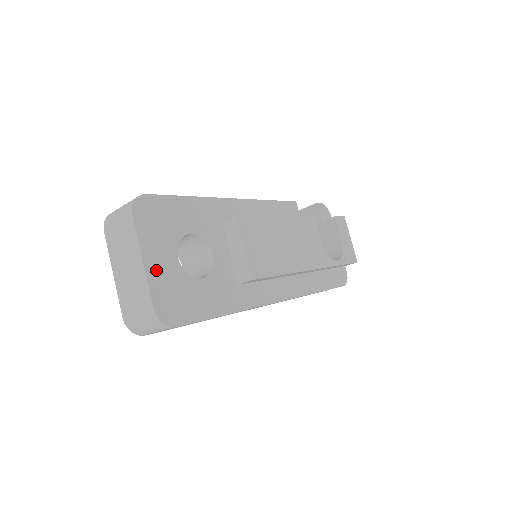
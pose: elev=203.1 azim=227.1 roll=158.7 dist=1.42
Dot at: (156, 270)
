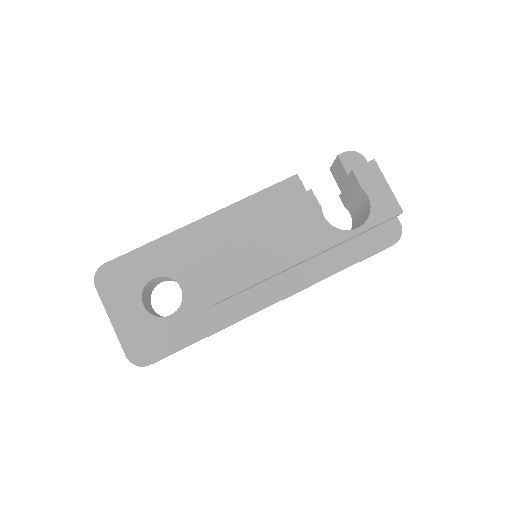
Dot at: (124, 324)
